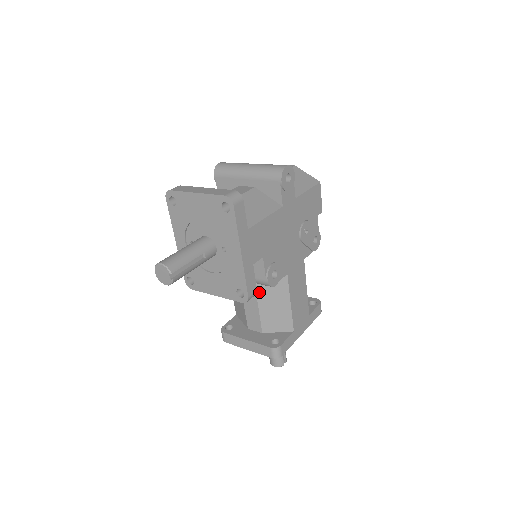
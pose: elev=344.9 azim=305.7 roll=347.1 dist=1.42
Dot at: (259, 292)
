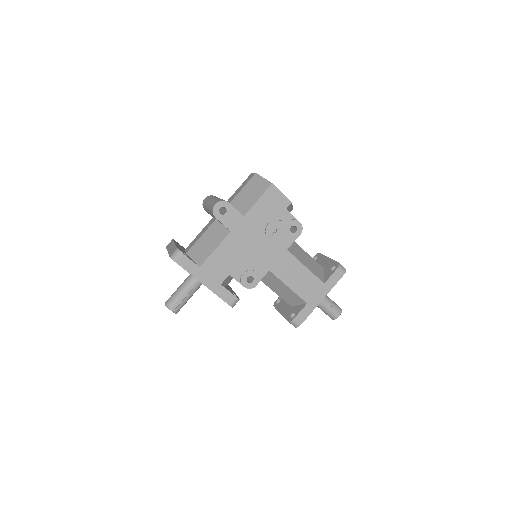
Dot at: (266, 283)
